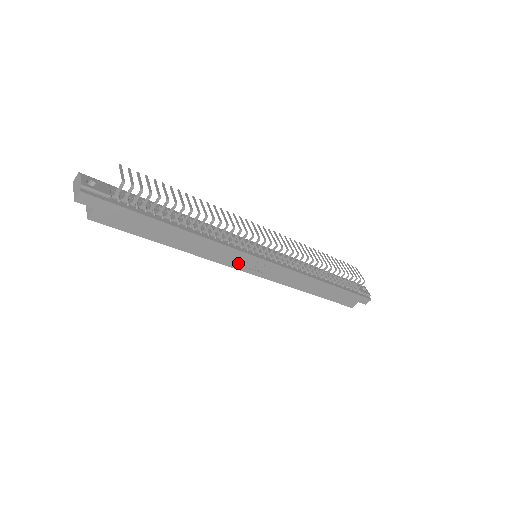
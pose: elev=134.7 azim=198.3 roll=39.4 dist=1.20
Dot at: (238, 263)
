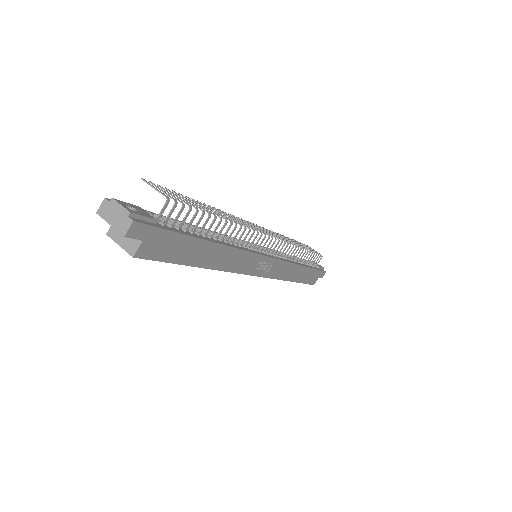
Dot at: (251, 268)
